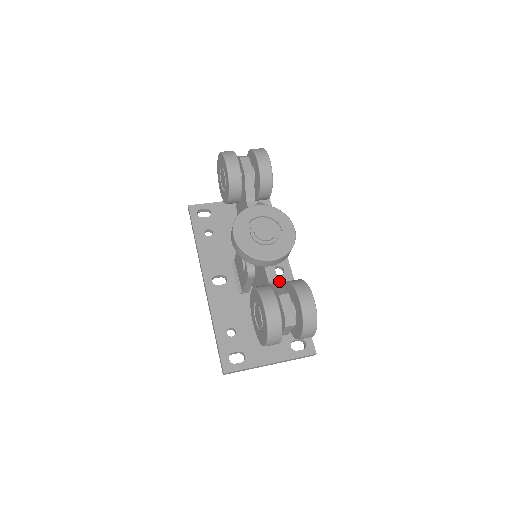
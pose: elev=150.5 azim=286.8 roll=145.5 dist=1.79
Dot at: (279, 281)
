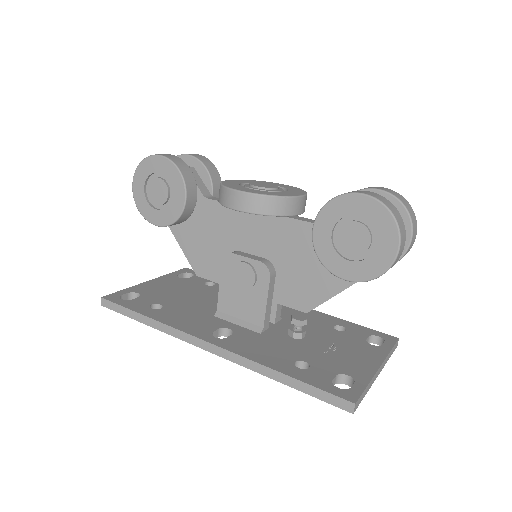
Dot at: (283, 309)
